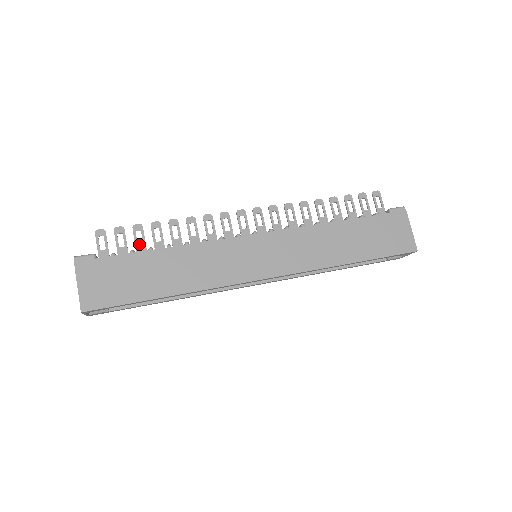
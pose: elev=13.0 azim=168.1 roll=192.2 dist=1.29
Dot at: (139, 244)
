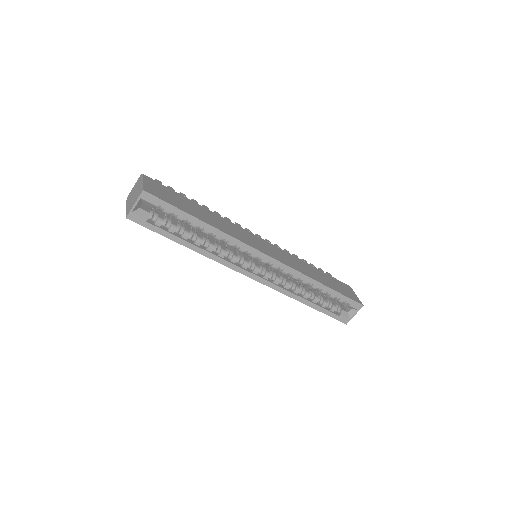
Dot at: occluded
